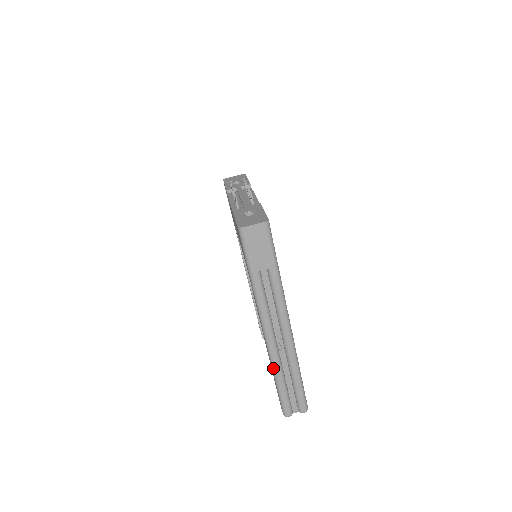
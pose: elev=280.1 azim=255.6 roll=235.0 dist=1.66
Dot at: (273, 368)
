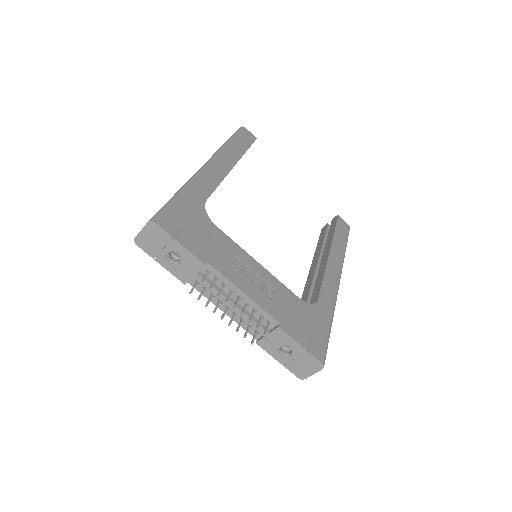
Dot at: occluded
